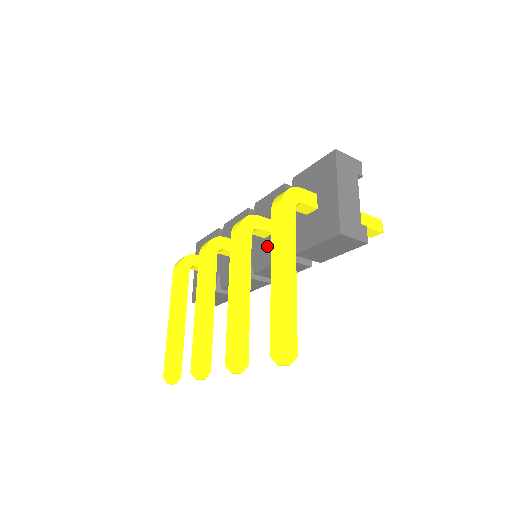
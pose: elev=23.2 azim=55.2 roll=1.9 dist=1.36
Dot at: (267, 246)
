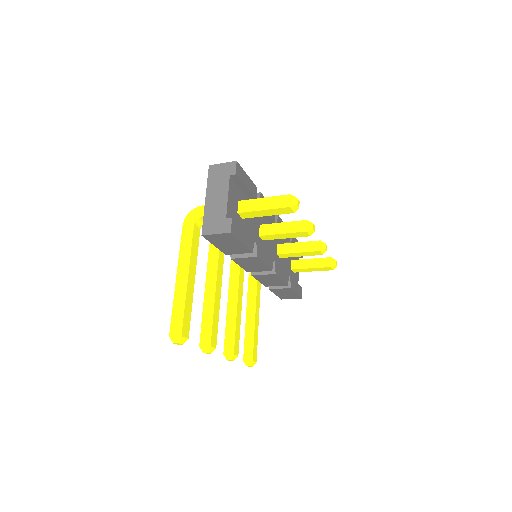
Dot at: occluded
